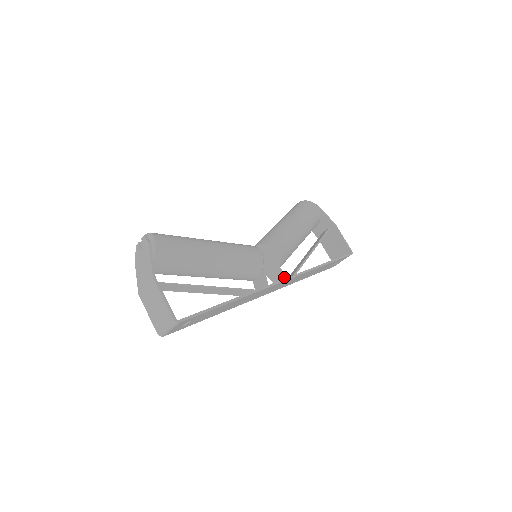
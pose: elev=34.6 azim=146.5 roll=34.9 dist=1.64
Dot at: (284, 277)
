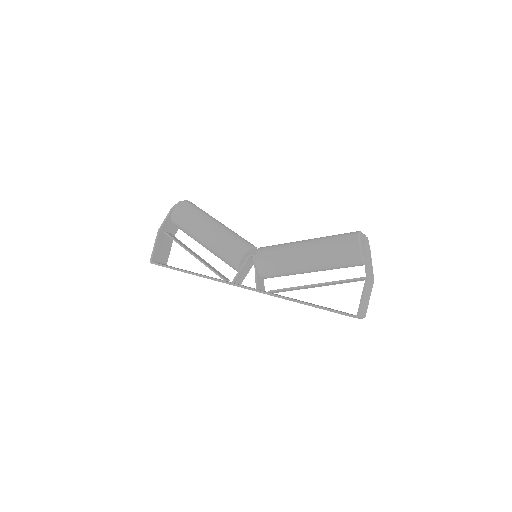
Dot at: (257, 286)
